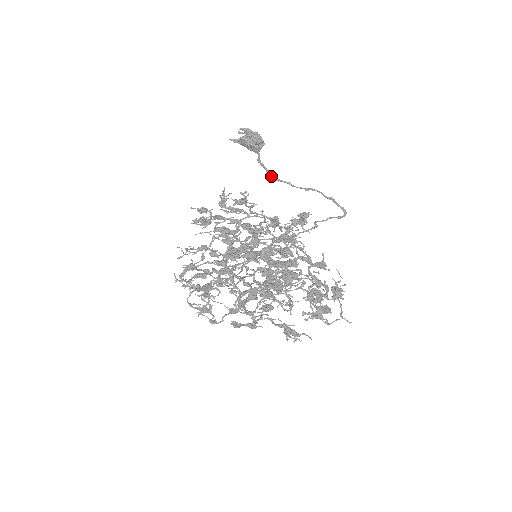
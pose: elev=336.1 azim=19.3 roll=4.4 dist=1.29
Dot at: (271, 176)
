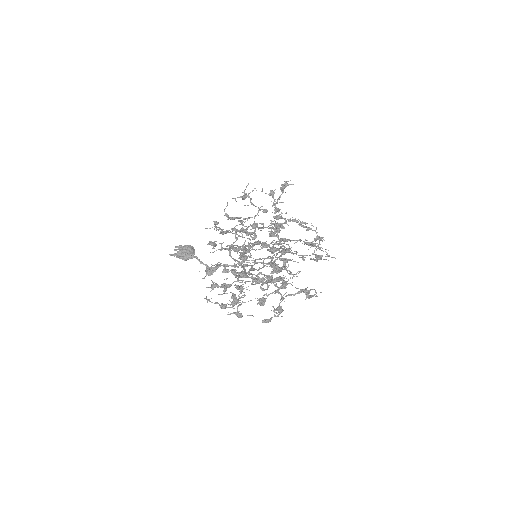
Dot at: occluded
